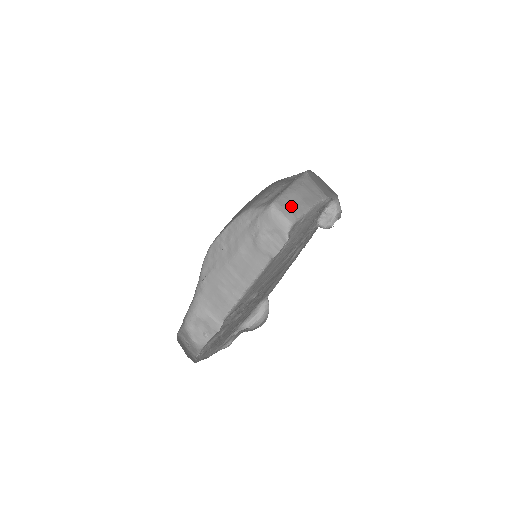
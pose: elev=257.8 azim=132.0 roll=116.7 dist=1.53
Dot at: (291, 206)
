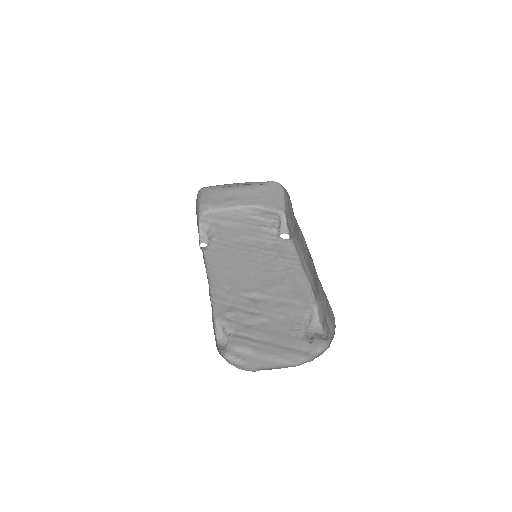
Dot at: (216, 198)
